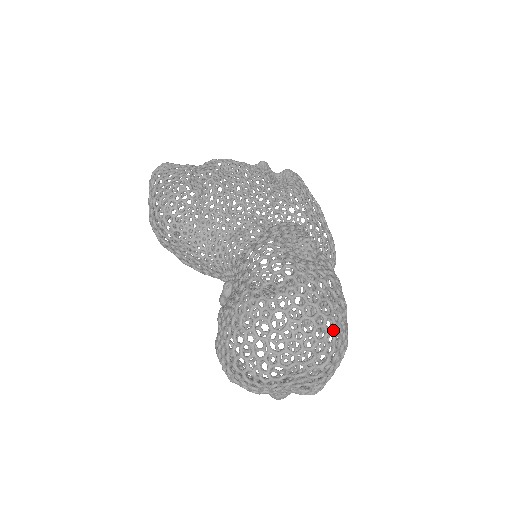
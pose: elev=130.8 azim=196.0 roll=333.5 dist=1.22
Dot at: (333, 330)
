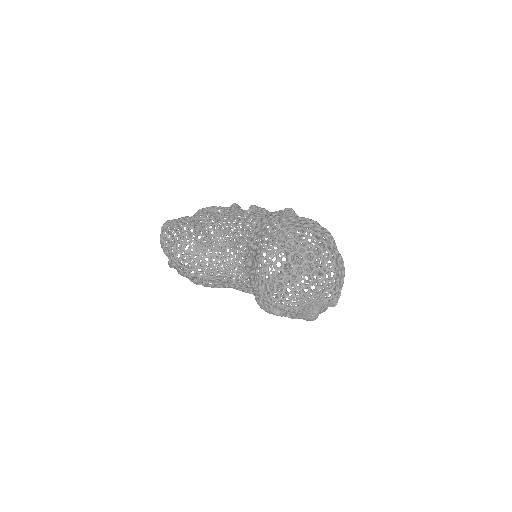
Dot at: (329, 242)
